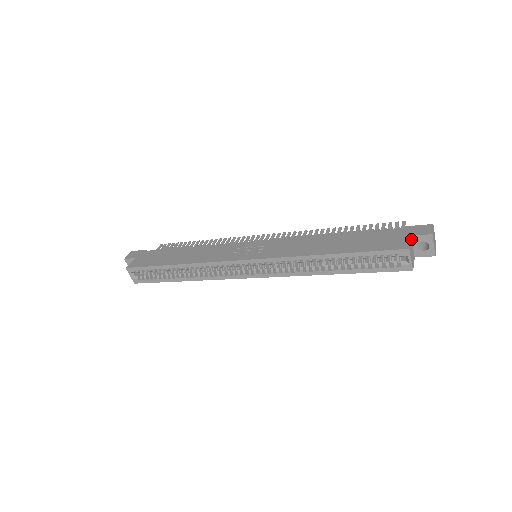
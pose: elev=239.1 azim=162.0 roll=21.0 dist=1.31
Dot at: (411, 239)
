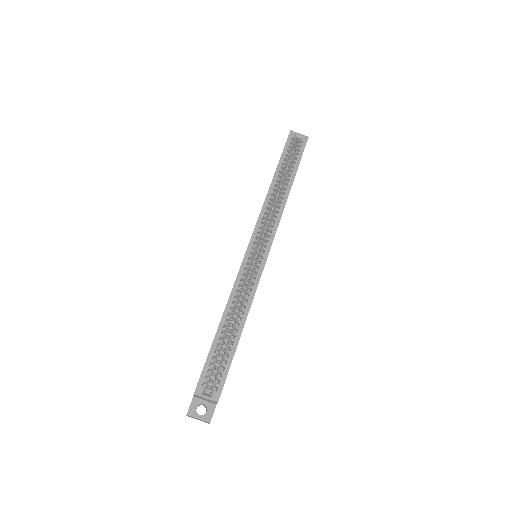
Dot at: occluded
